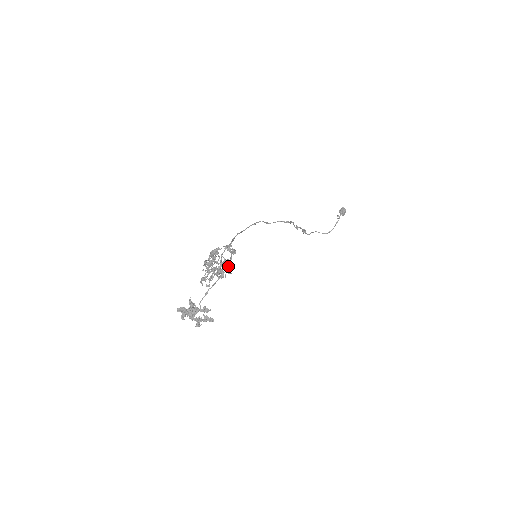
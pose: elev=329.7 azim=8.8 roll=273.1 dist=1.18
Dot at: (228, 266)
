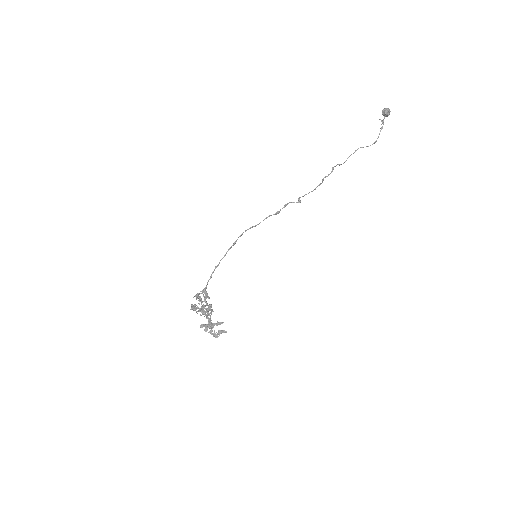
Dot at: (209, 307)
